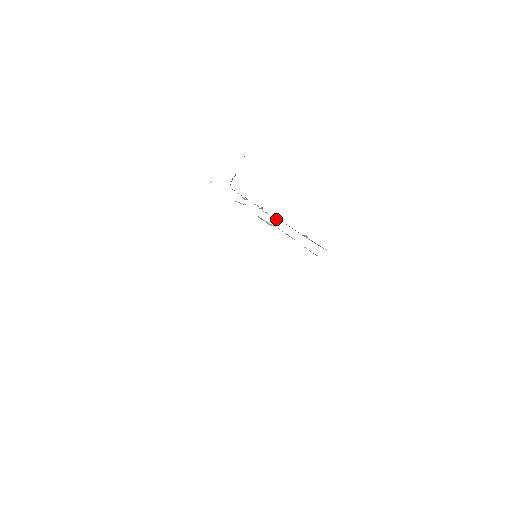
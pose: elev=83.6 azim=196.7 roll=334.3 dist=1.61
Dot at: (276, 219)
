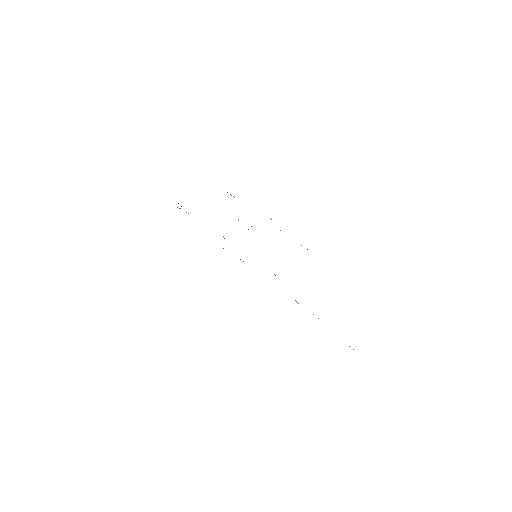
Dot at: occluded
